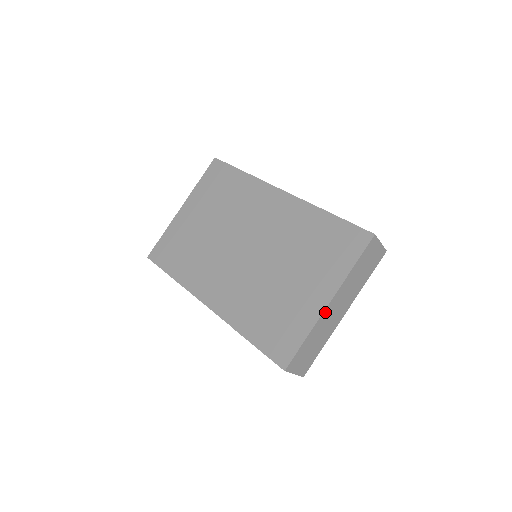
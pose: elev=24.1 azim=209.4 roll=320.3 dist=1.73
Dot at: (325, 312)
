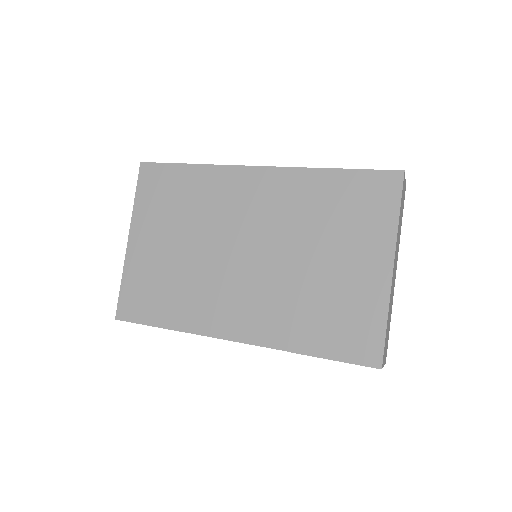
Dot at: (392, 282)
